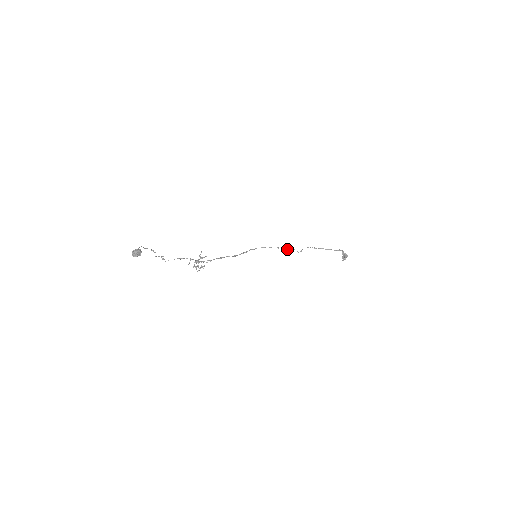
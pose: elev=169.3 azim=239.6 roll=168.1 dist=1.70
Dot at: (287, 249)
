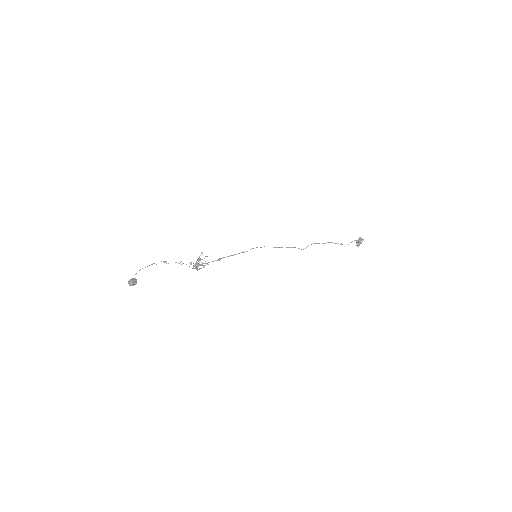
Dot at: (291, 247)
